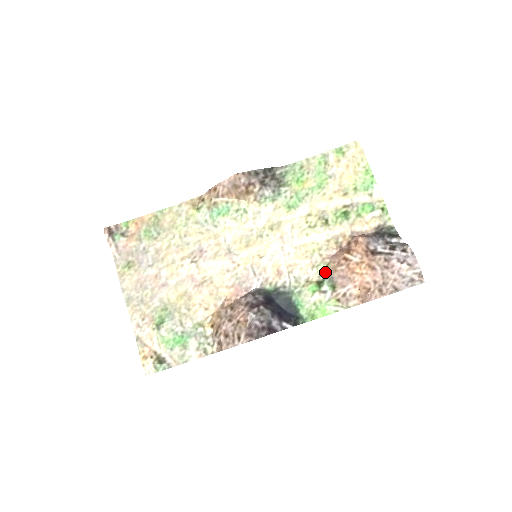
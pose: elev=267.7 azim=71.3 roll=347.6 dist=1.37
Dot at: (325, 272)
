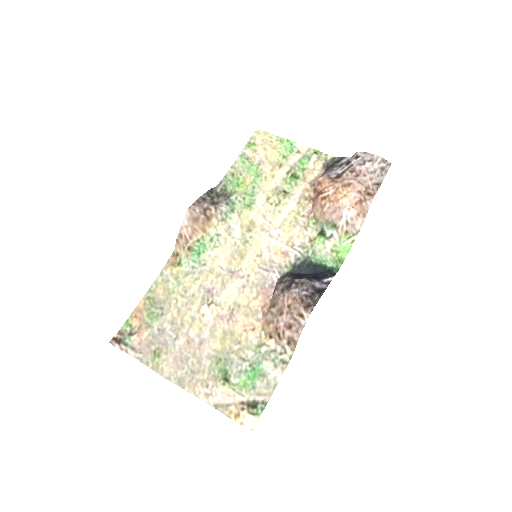
Dot at: (318, 223)
